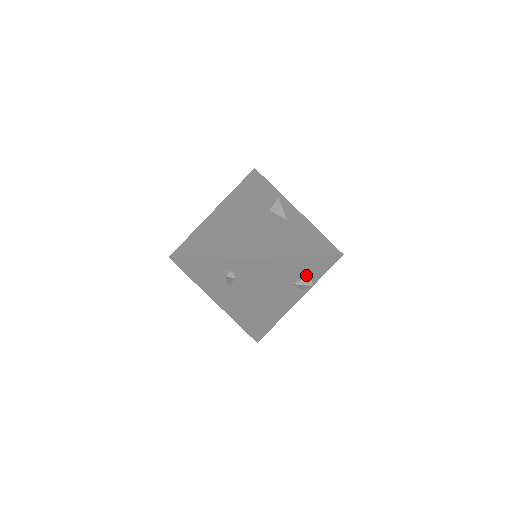
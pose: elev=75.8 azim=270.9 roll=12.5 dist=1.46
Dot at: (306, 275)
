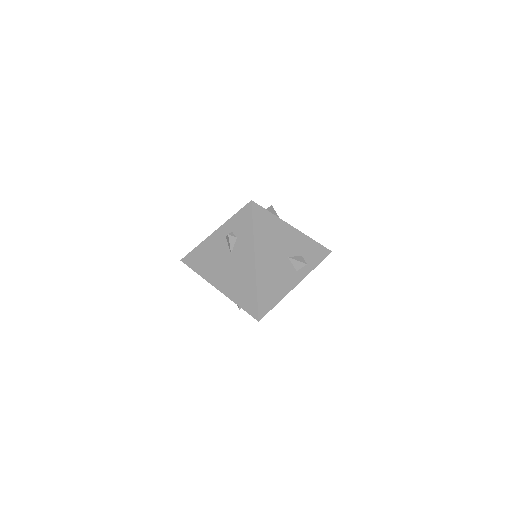
Dot at: (299, 254)
